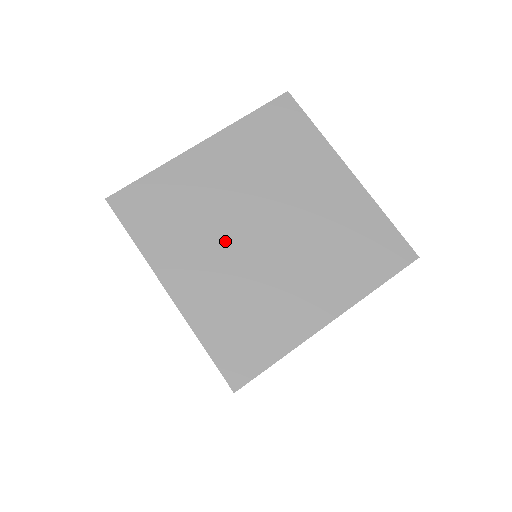
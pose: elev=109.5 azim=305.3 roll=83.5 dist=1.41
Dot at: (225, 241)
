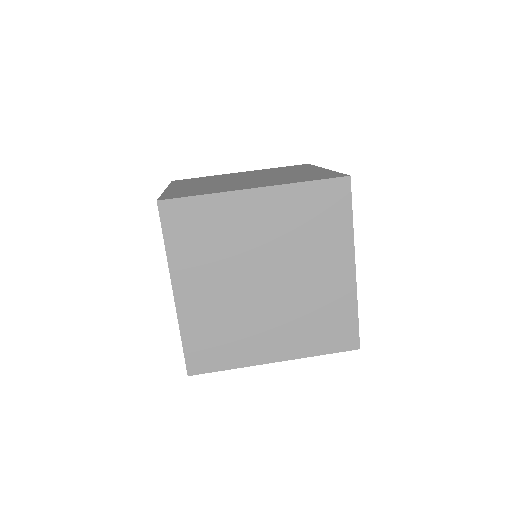
Dot at: (219, 181)
